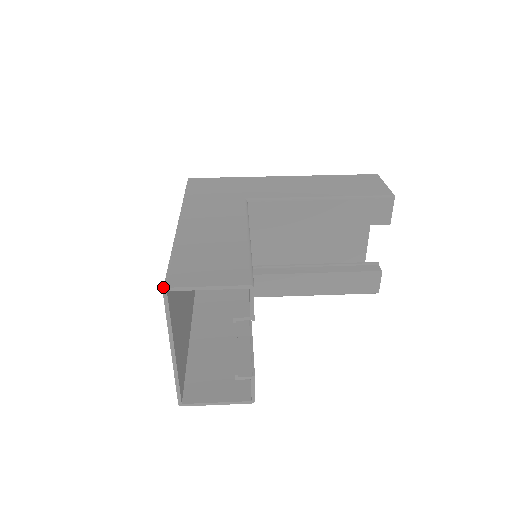
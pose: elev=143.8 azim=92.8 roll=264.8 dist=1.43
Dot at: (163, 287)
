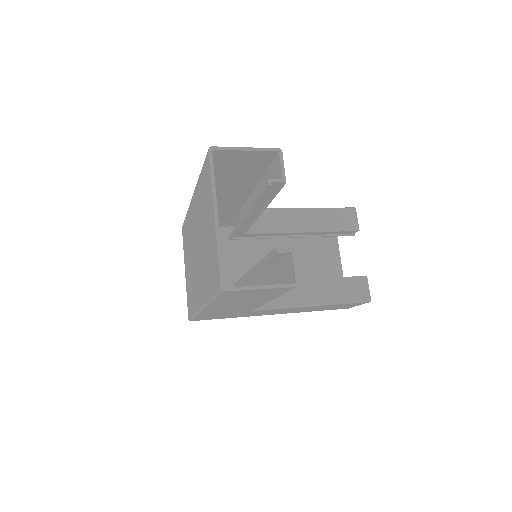
Dot at: (208, 149)
